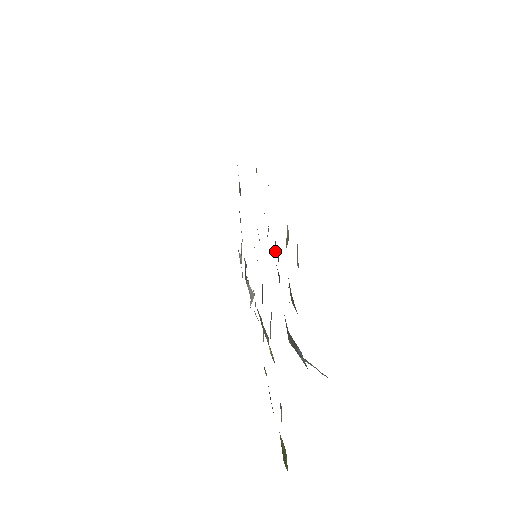
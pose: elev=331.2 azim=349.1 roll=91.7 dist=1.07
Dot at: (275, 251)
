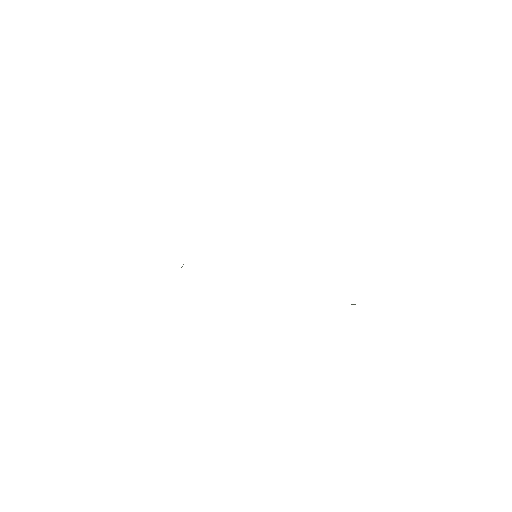
Dot at: occluded
